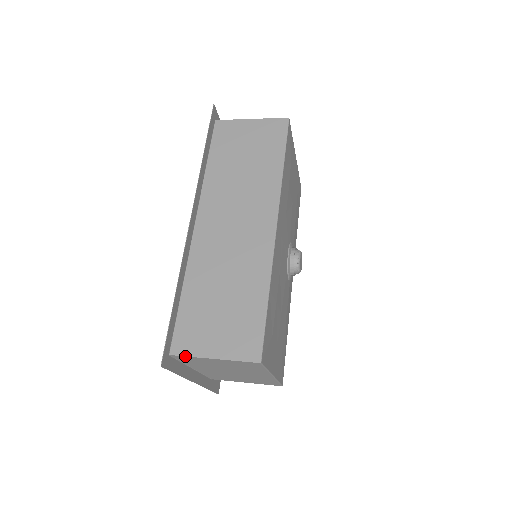
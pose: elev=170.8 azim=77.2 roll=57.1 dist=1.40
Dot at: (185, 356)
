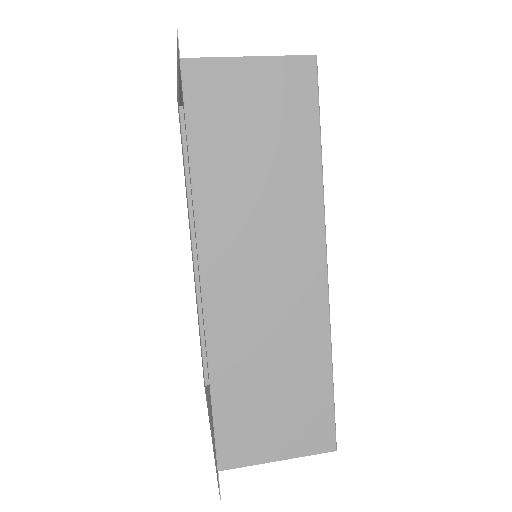
Dot at: (240, 467)
